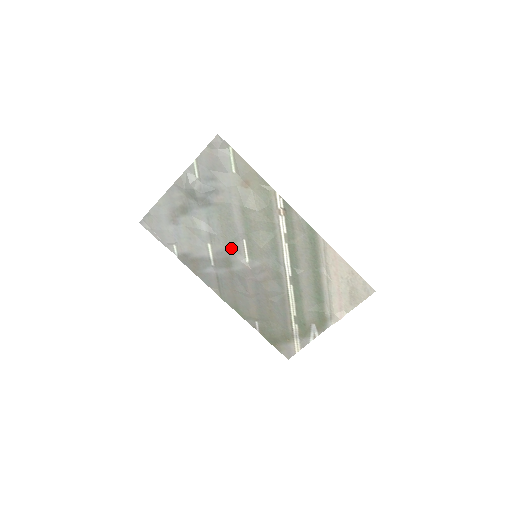
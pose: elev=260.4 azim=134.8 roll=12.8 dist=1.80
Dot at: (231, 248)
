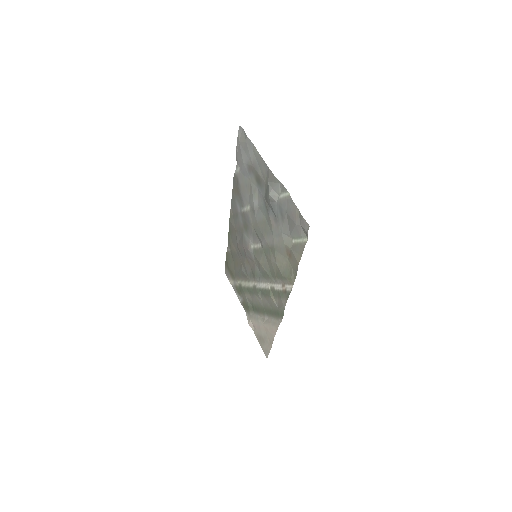
Dot at: (254, 231)
